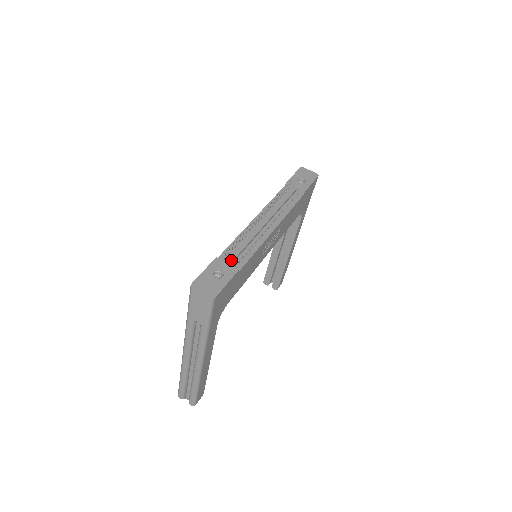
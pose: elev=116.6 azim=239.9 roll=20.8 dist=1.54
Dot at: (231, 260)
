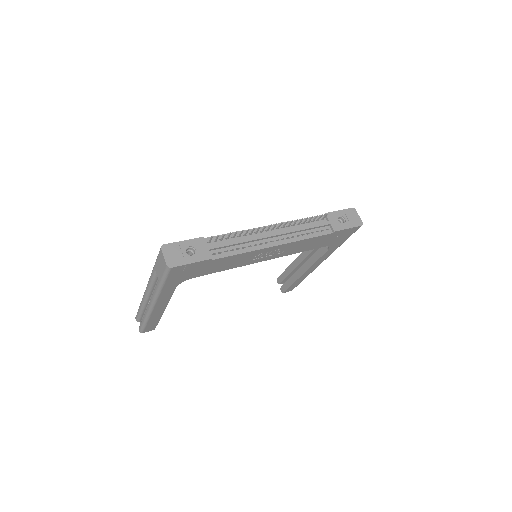
Dot at: (213, 247)
